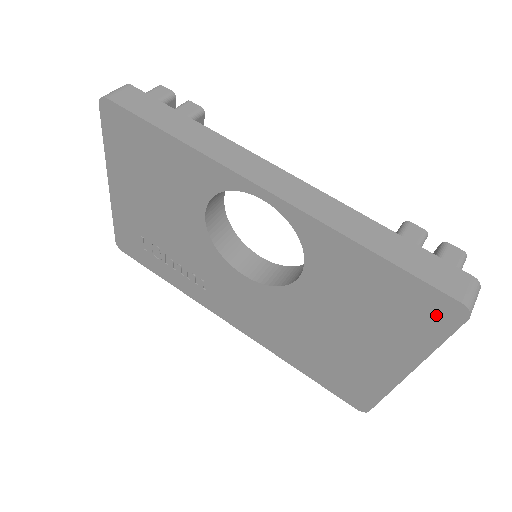
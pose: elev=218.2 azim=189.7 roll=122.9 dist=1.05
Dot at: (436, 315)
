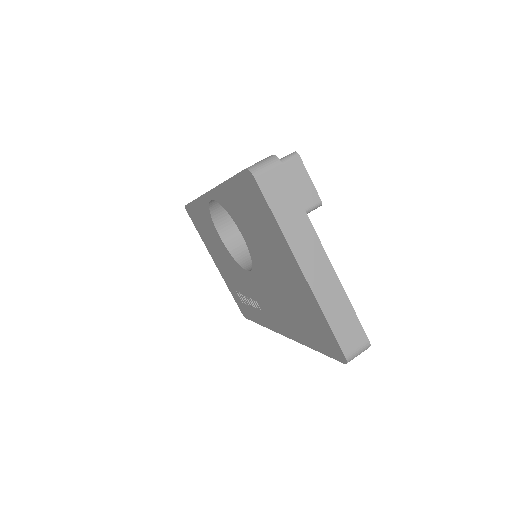
Dot at: (254, 193)
